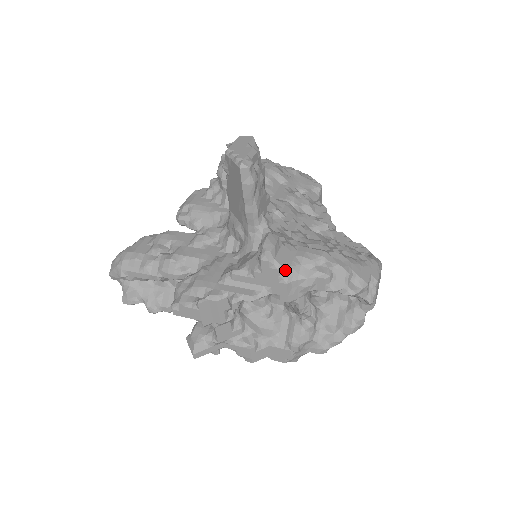
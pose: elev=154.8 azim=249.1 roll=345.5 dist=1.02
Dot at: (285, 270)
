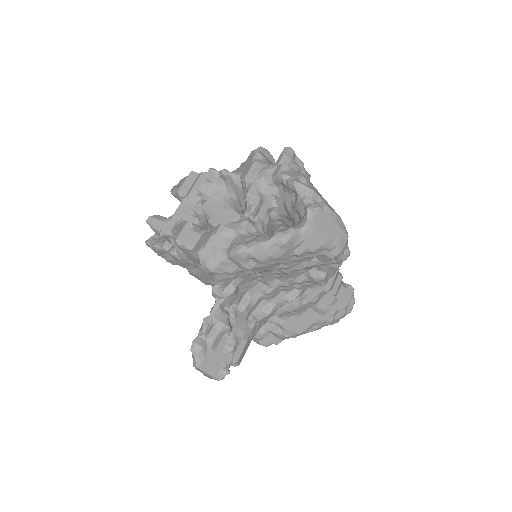
Dot at: (261, 159)
